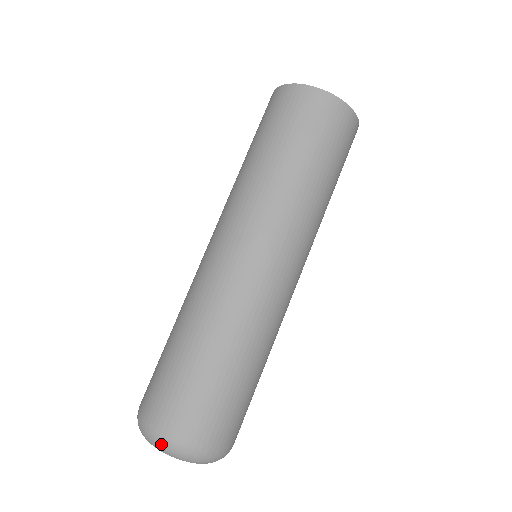
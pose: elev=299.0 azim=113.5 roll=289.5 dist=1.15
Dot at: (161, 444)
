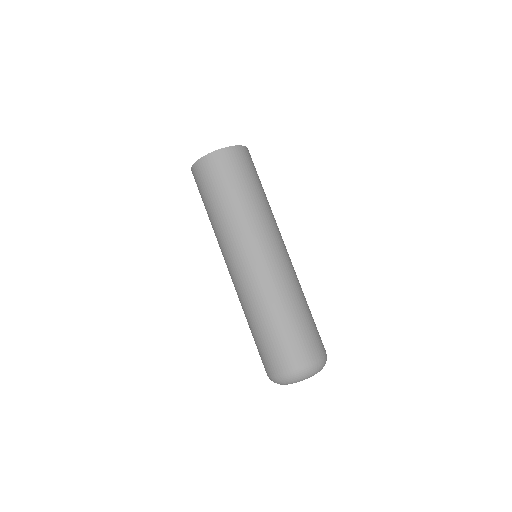
Dot at: (312, 371)
